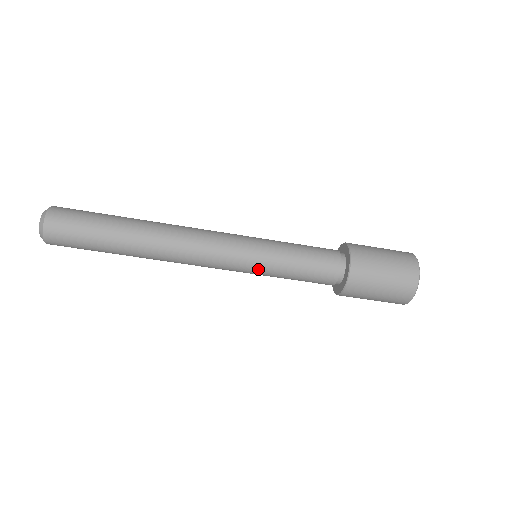
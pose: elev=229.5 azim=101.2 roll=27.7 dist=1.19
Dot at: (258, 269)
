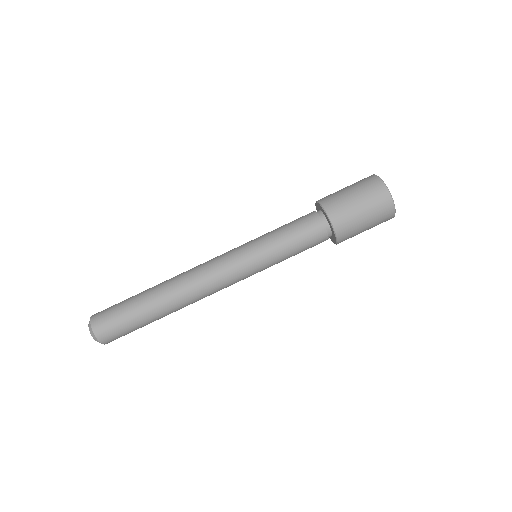
Dot at: (258, 255)
